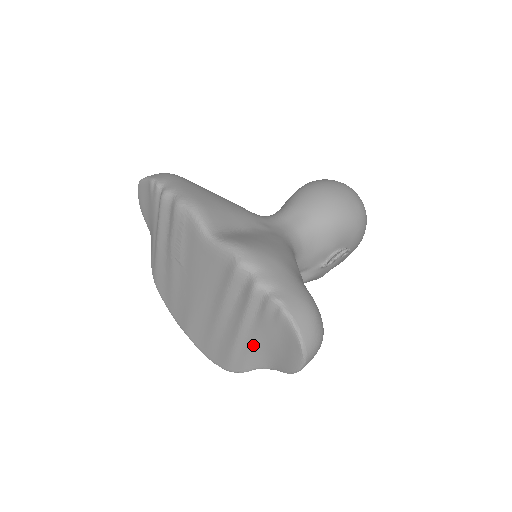
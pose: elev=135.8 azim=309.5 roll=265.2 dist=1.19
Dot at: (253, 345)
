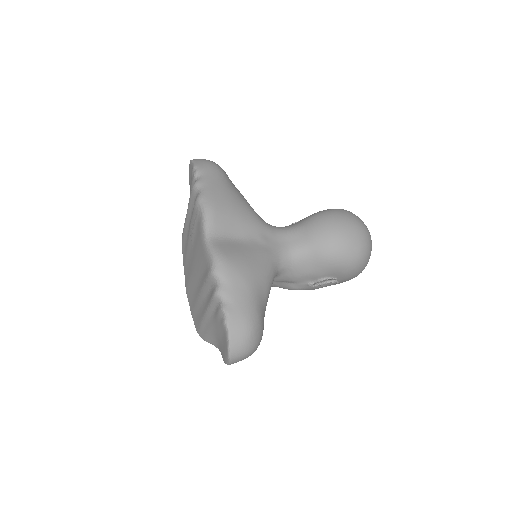
Dot at: (210, 329)
